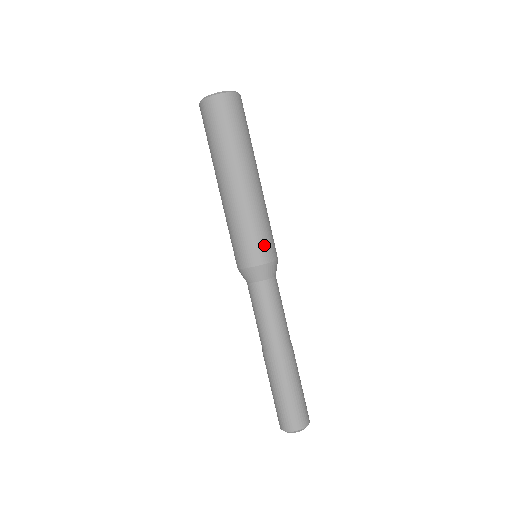
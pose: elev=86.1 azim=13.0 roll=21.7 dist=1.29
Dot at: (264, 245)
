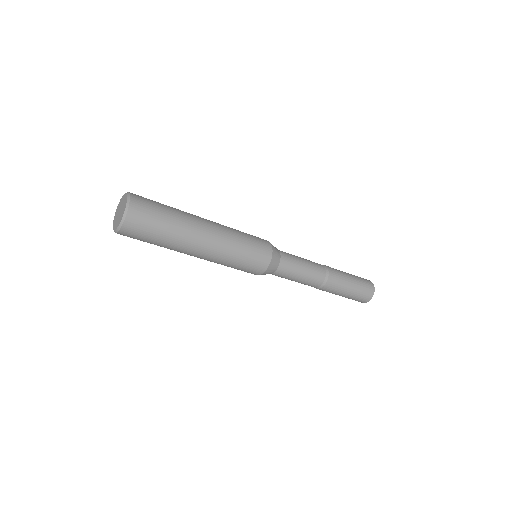
Dot at: (253, 266)
